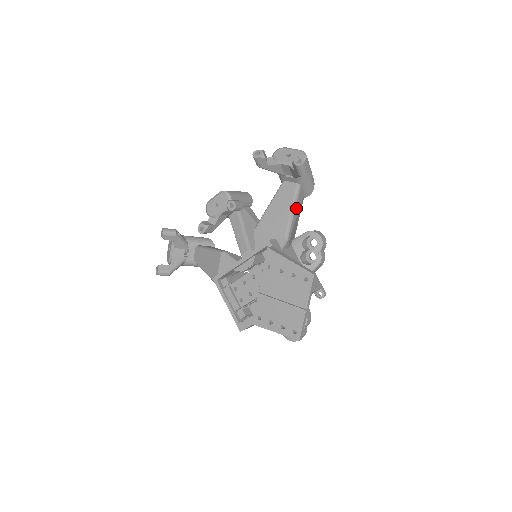
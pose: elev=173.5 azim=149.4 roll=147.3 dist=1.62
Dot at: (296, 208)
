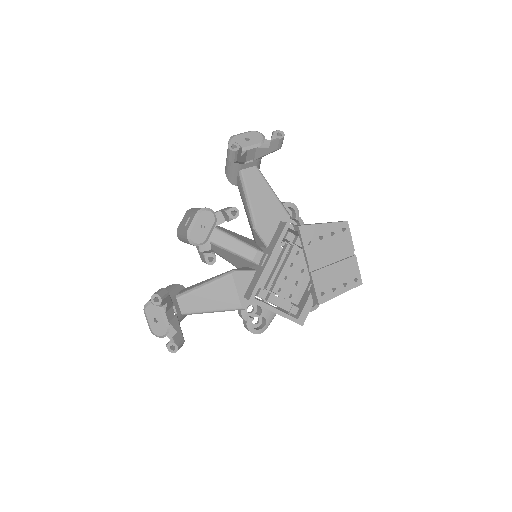
Dot at: occluded
